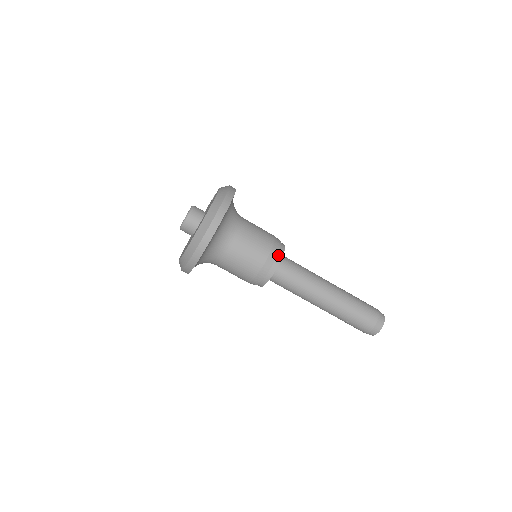
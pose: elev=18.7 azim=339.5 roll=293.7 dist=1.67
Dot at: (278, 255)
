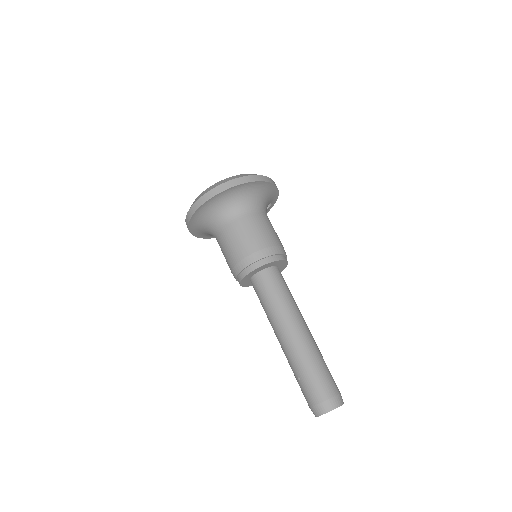
Dot at: (273, 257)
